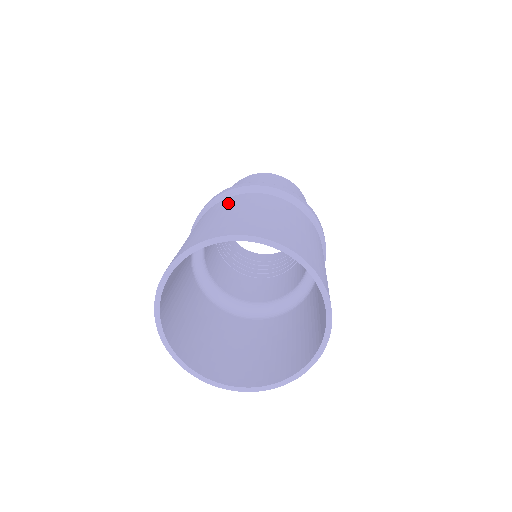
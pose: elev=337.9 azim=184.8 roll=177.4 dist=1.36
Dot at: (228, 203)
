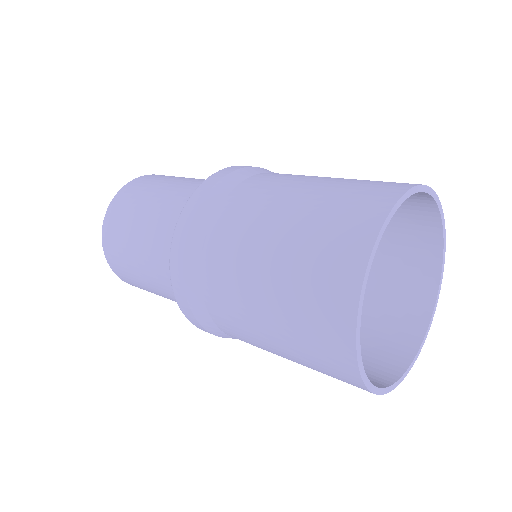
Dot at: occluded
